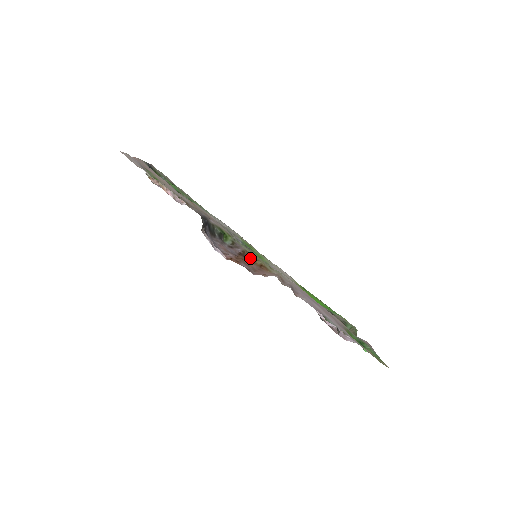
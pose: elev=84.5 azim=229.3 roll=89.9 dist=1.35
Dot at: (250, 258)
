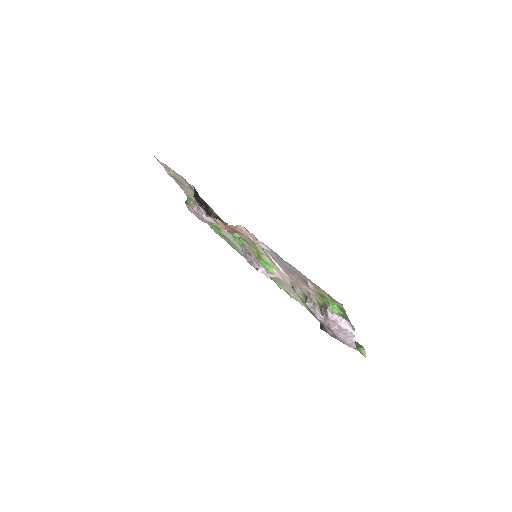
Dot at: occluded
